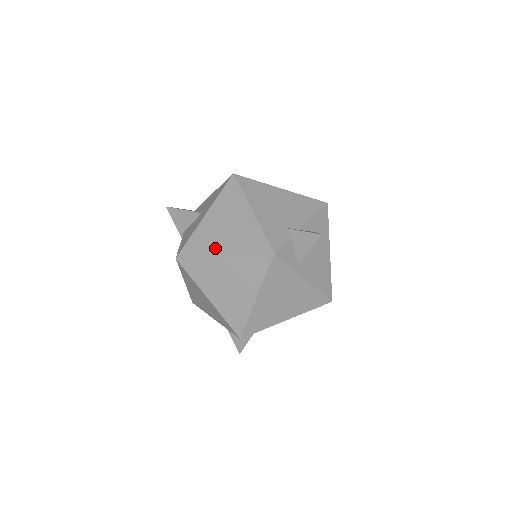
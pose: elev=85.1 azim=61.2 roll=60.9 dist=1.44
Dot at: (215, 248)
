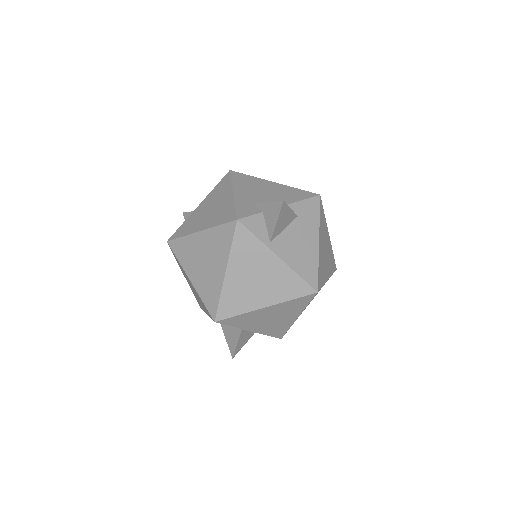
Dot at: (196, 227)
